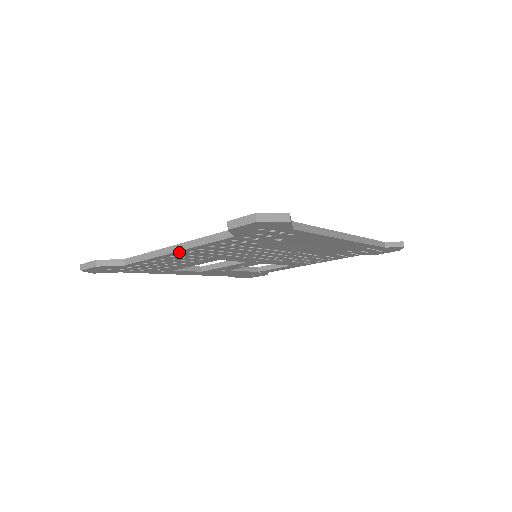
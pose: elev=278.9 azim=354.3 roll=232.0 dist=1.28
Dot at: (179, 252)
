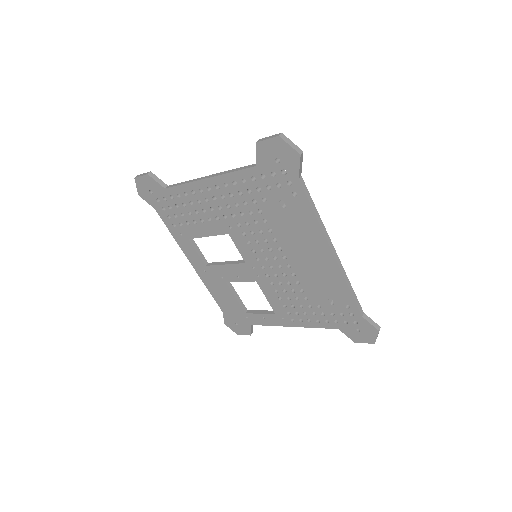
Dot at: (210, 181)
